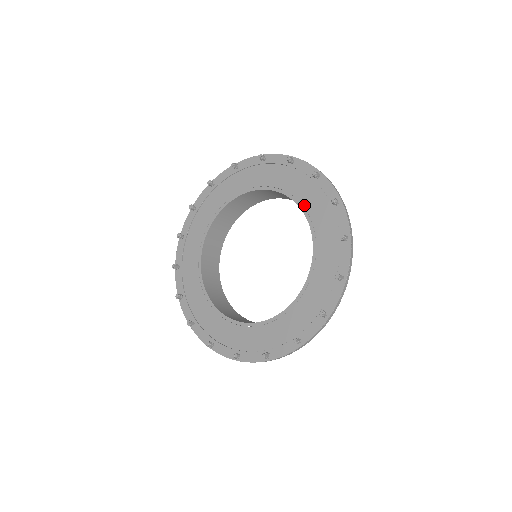
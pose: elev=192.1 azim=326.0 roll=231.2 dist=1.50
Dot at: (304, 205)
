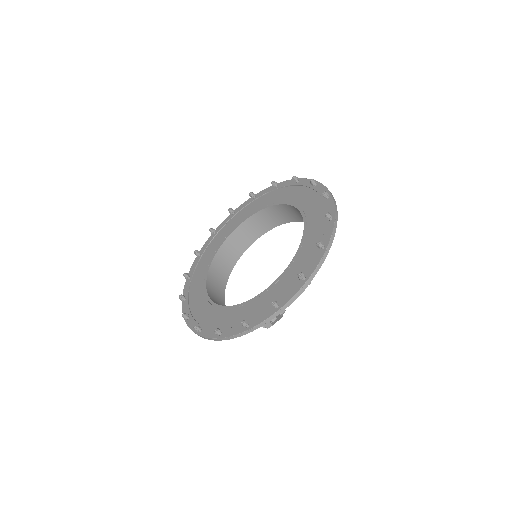
Dot at: (260, 208)
